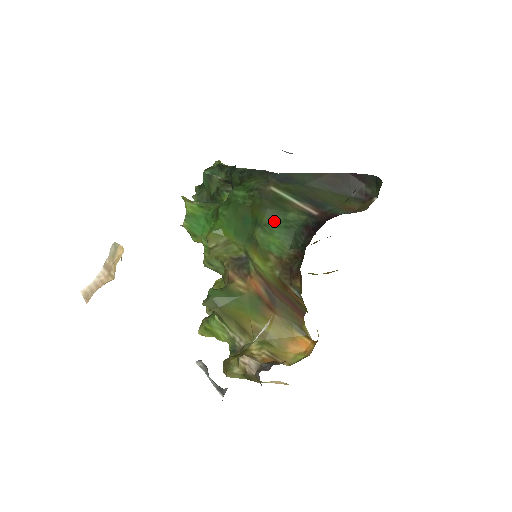
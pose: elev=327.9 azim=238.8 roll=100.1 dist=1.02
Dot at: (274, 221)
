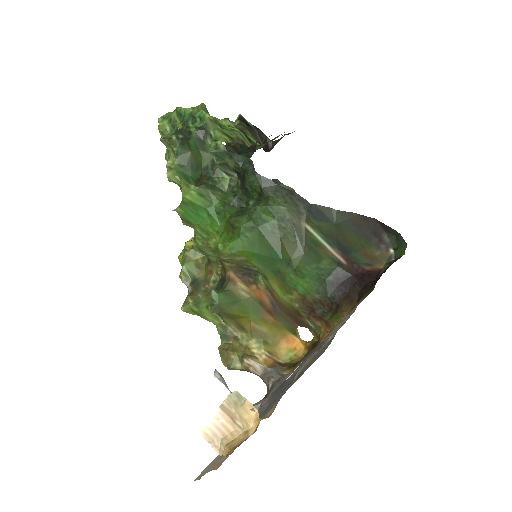
Dot at: (308, 267)
